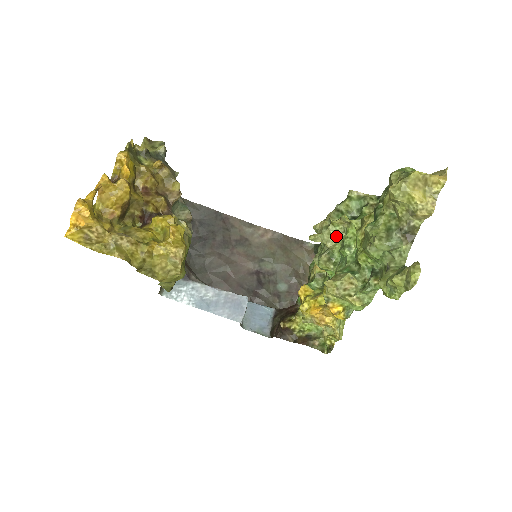
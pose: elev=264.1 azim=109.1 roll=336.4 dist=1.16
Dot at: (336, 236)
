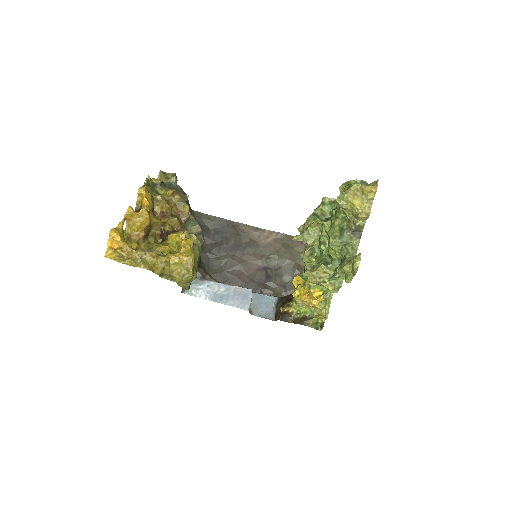
Dot at: (314, 235)
